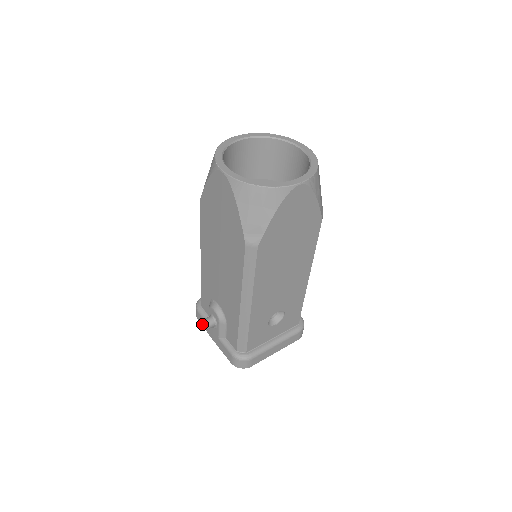
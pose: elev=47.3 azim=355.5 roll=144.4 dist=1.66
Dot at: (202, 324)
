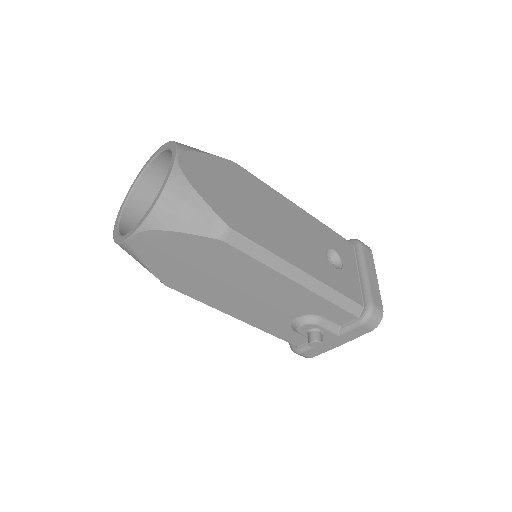
Dot at: occluded
